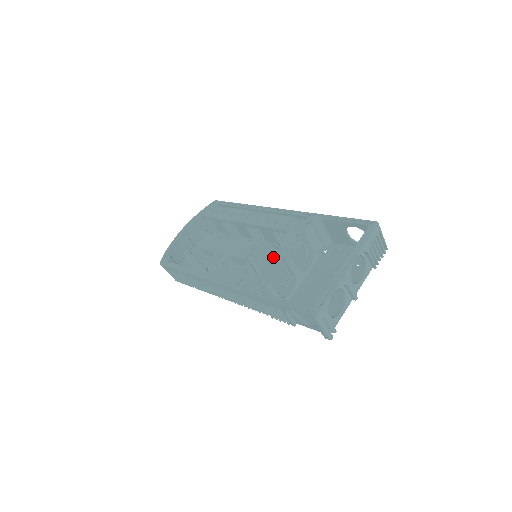
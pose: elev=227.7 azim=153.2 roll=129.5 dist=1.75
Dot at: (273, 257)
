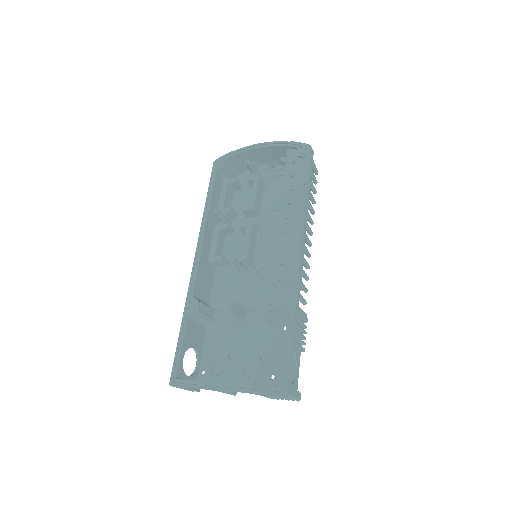
Dot at: (269, 271)
